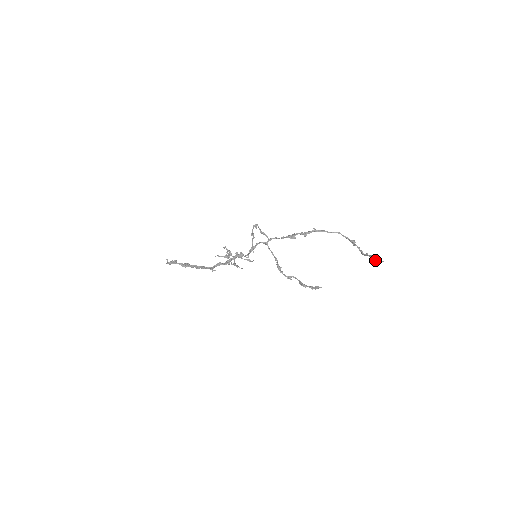
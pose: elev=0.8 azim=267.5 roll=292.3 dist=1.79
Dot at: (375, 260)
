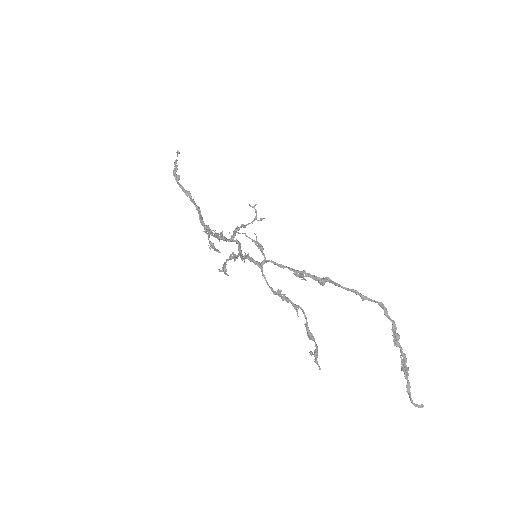
Dot at: (409, 396)
